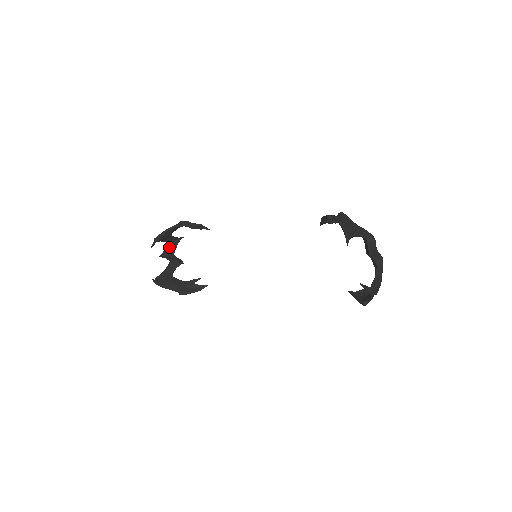
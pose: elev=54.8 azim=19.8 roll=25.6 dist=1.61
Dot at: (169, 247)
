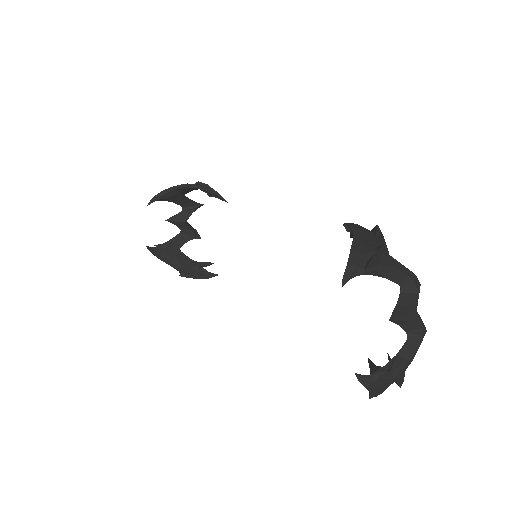
Dot at: (182, 212)
